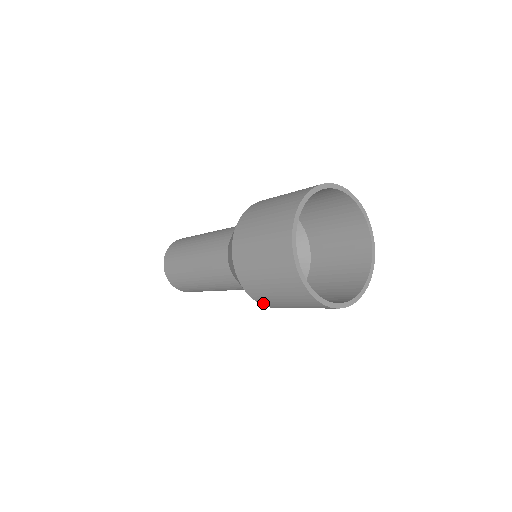
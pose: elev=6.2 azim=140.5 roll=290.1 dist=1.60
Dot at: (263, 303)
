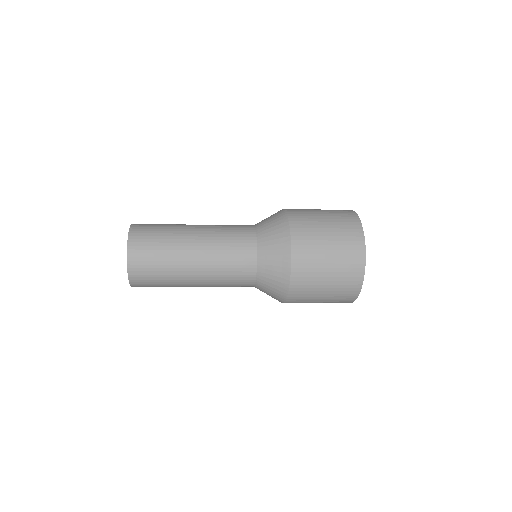
Dot at: (293, 295)
